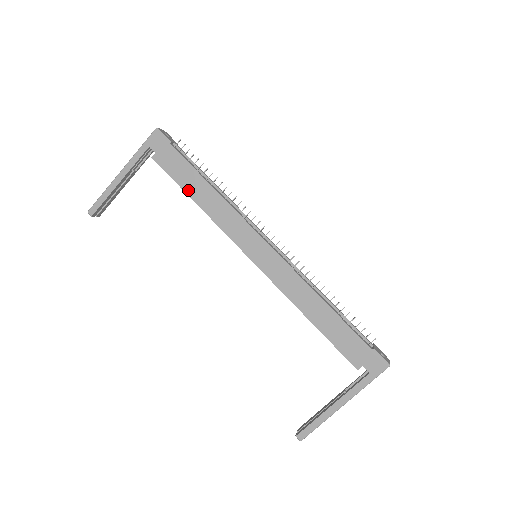
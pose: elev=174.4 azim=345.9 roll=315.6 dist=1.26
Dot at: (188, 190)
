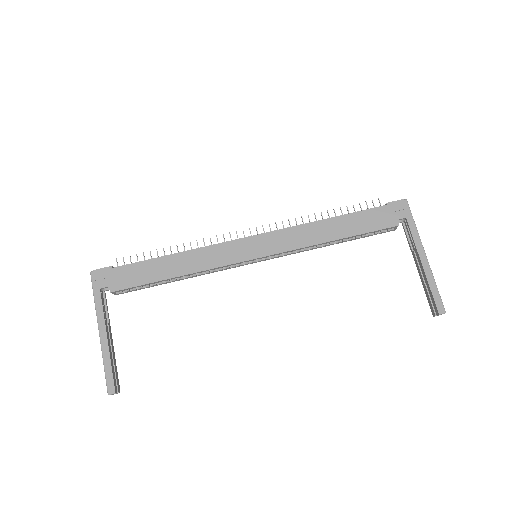
Dot at: (162, 277)
